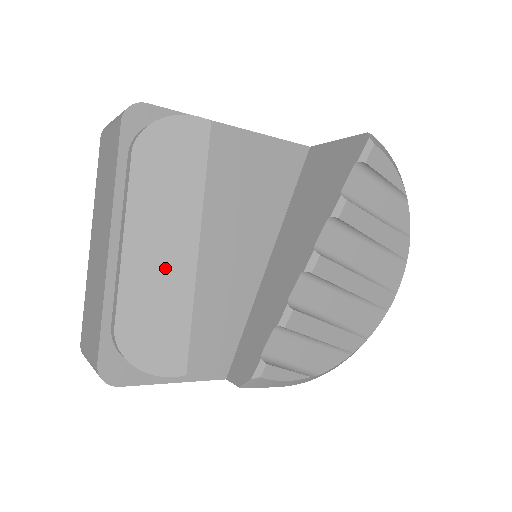
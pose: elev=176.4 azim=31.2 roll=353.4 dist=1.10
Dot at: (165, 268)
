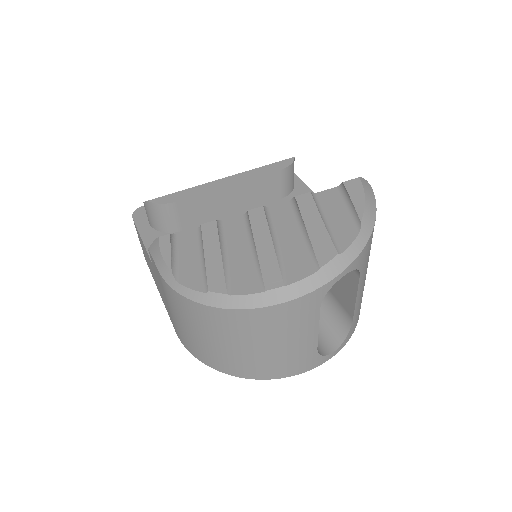
Dot at: occluded
